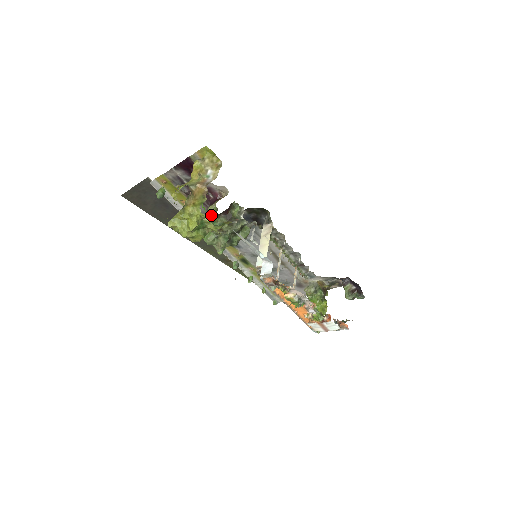
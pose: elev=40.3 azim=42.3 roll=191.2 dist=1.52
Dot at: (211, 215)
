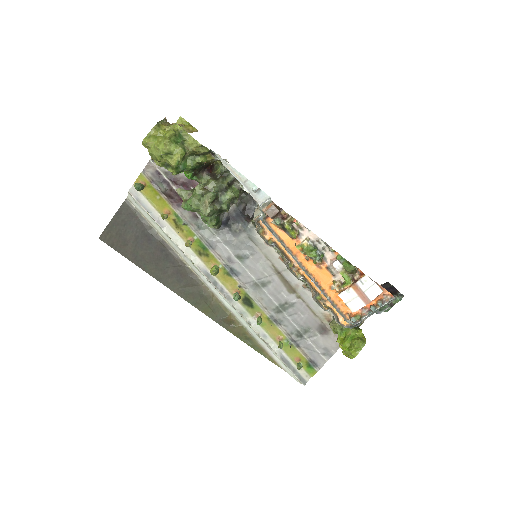
Dot at: (194, 188)
